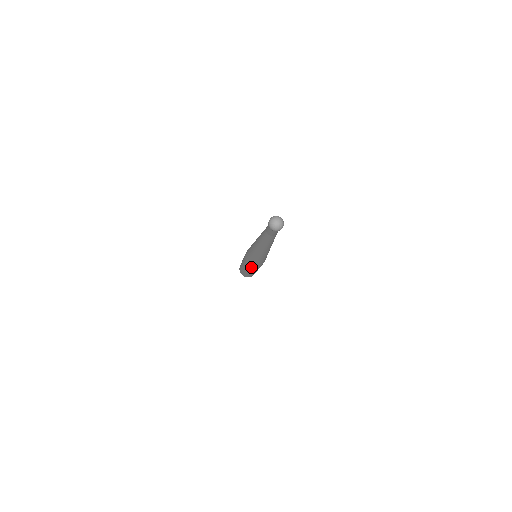
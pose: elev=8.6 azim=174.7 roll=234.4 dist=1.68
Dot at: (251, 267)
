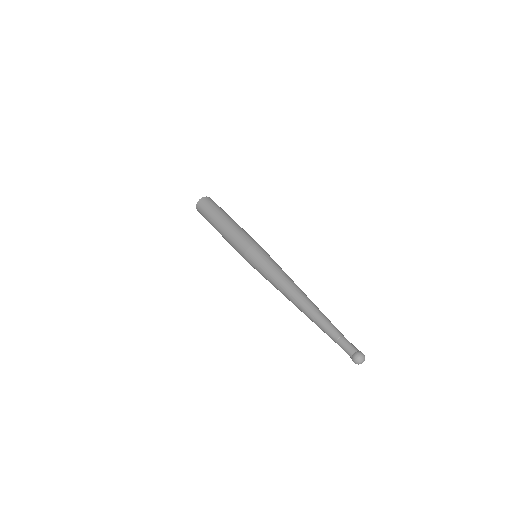
Dot at: occluded
